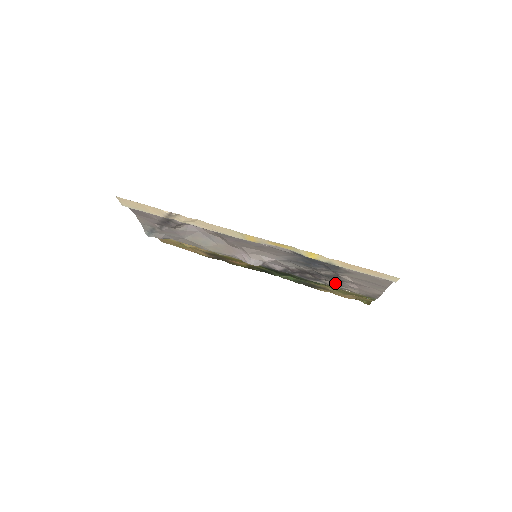
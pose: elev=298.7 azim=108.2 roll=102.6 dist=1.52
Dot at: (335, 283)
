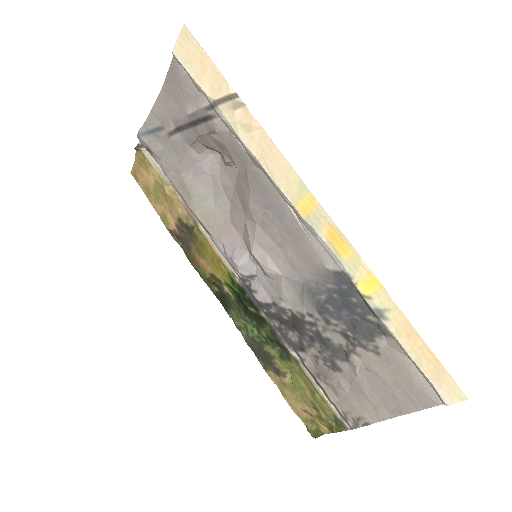
Dot at: (319, 367)
